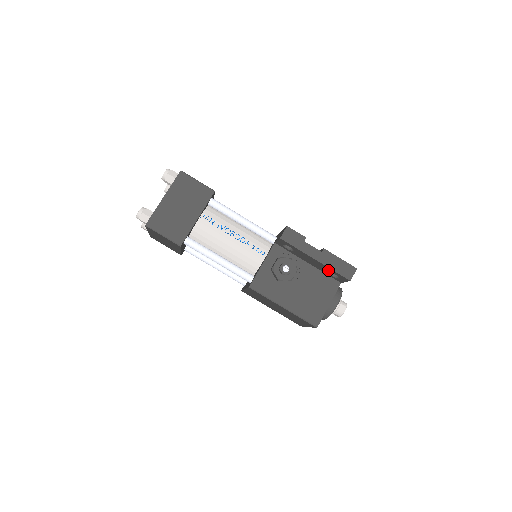
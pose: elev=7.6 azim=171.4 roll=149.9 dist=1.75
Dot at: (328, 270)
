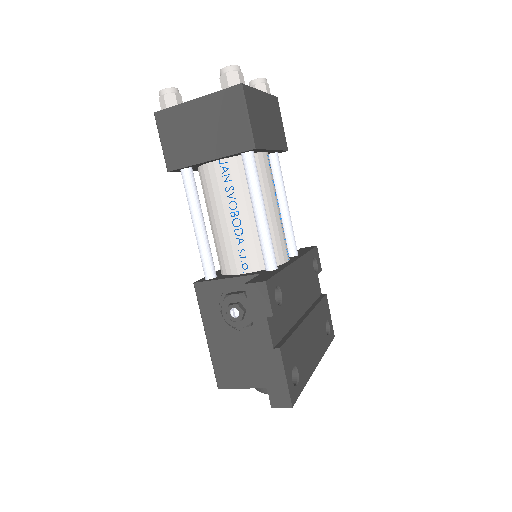
Dot at: occluded
